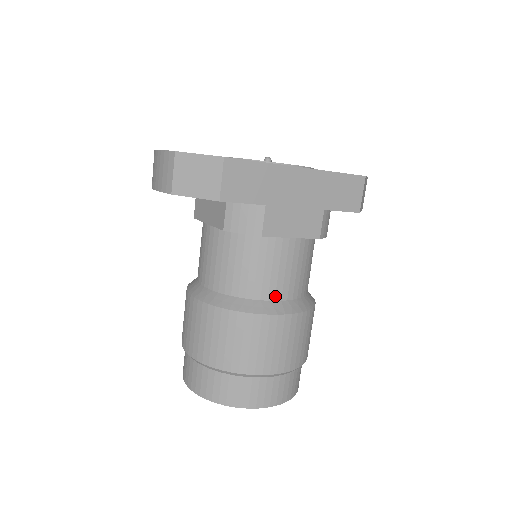
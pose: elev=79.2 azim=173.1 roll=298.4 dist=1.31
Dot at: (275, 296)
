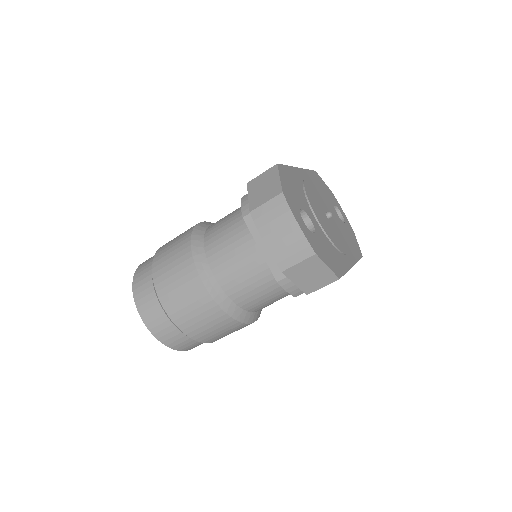
Dot at: occluded
